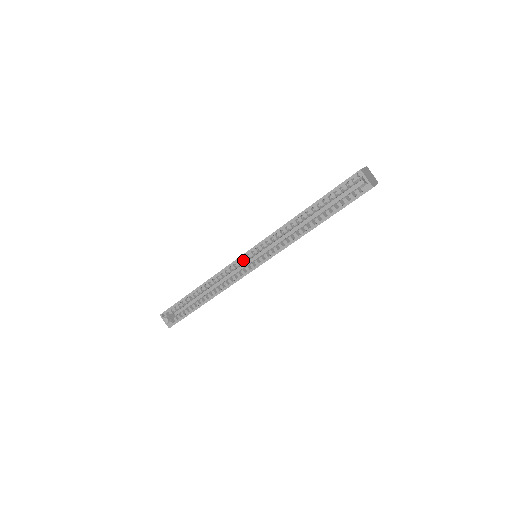
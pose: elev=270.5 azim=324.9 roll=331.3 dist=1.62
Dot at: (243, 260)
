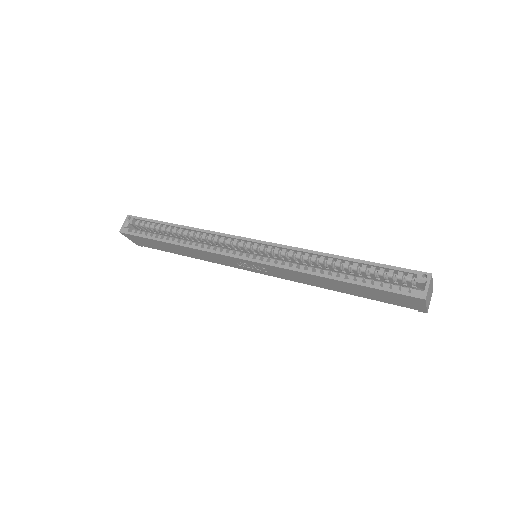
Dot at: (244, 243)
